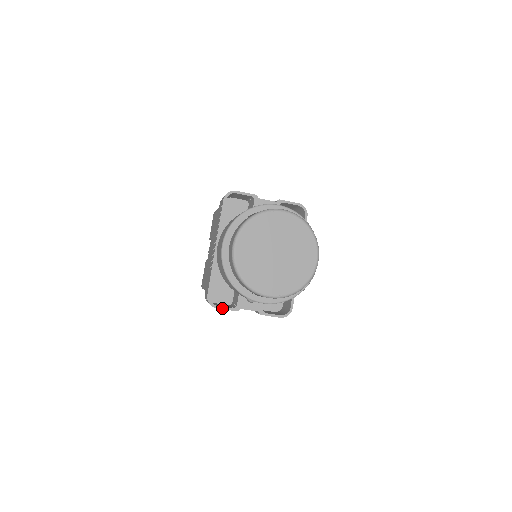
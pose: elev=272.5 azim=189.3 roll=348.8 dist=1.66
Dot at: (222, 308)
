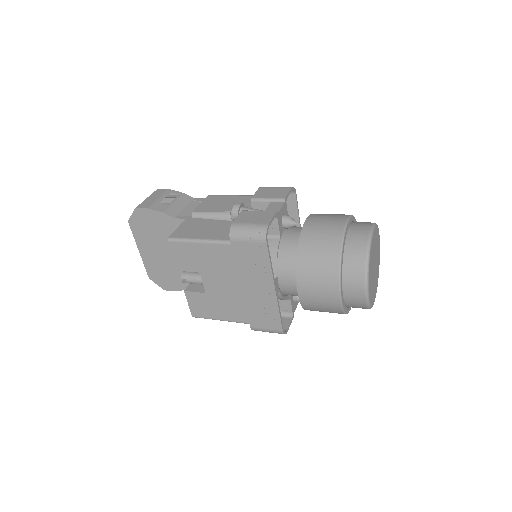
Dot at: occluded
